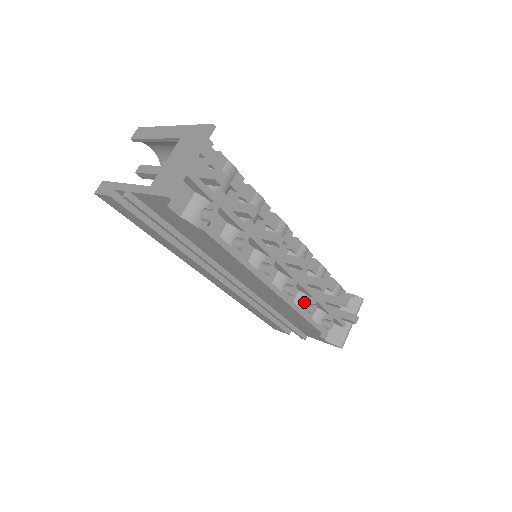
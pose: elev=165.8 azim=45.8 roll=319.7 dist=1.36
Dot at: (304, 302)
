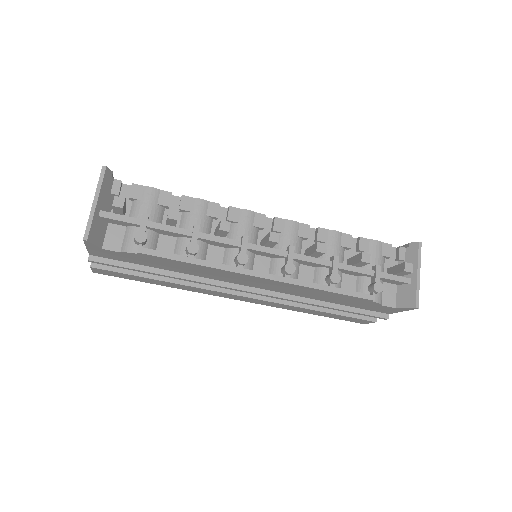
Dot at: (325, 276)
